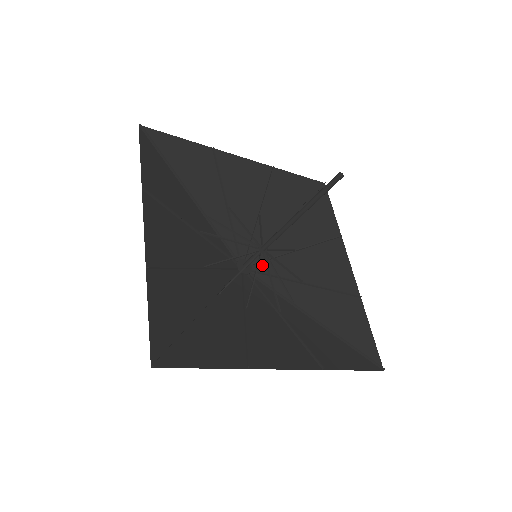
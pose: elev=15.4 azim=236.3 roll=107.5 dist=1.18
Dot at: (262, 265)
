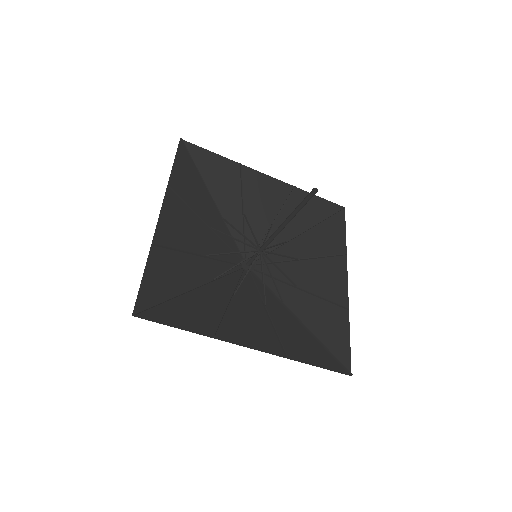
Dot at: (265, 266)
